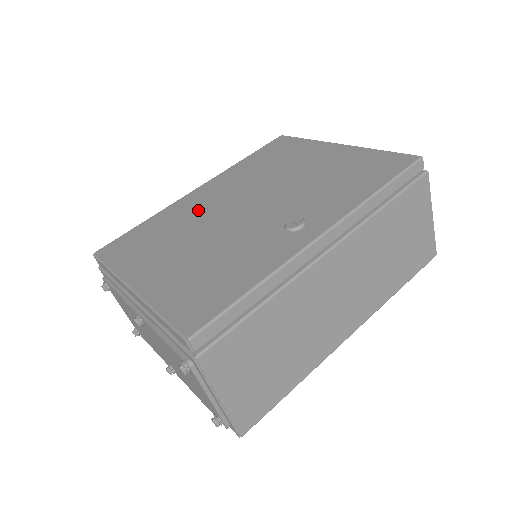
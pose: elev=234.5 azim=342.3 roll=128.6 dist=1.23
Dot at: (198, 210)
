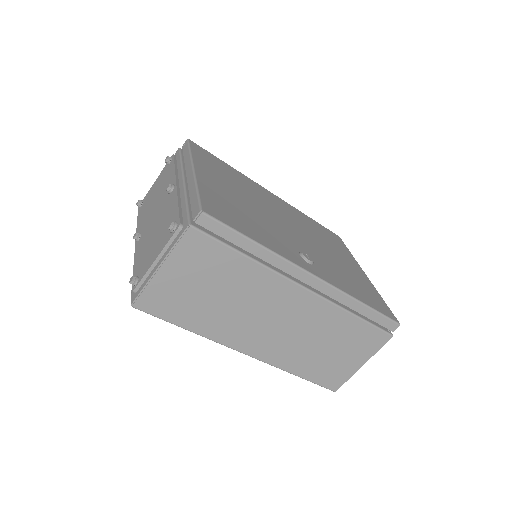
Dot at: (263, 197)
